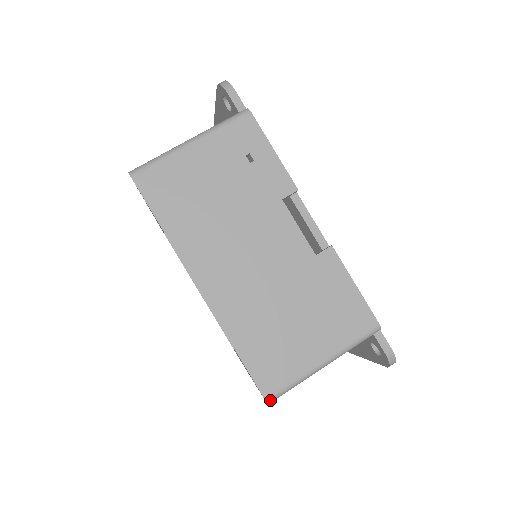
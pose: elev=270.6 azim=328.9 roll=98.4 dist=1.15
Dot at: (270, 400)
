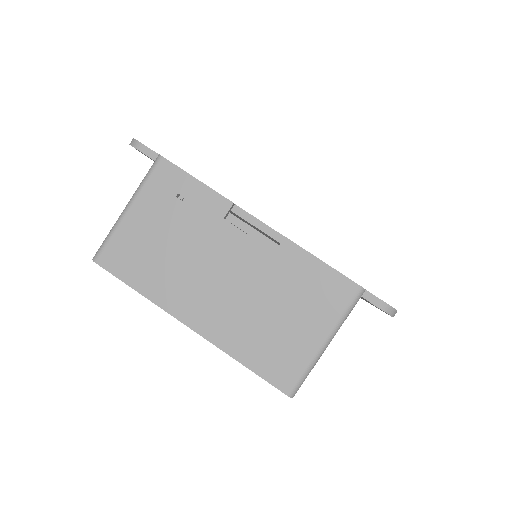
Dot at: (292, 394)
